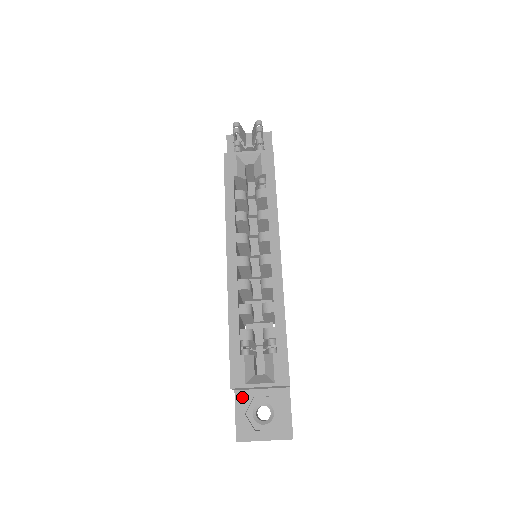
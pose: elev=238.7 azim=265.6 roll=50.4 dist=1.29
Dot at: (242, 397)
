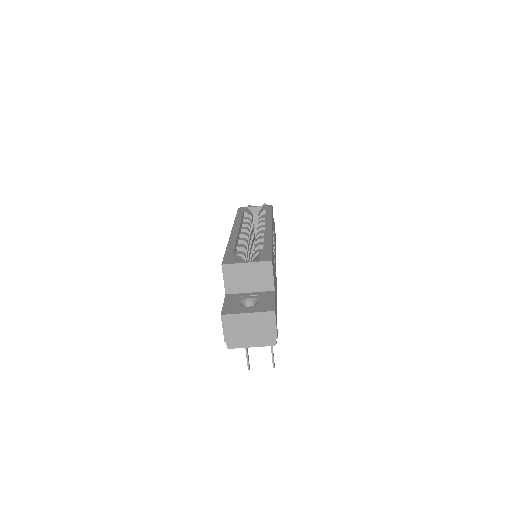
Dot at: (231, 296)
